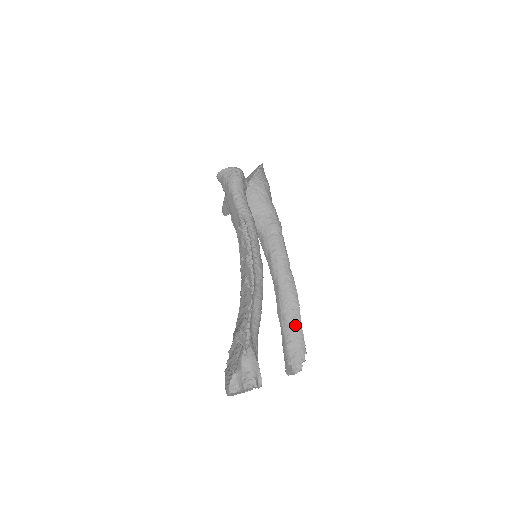
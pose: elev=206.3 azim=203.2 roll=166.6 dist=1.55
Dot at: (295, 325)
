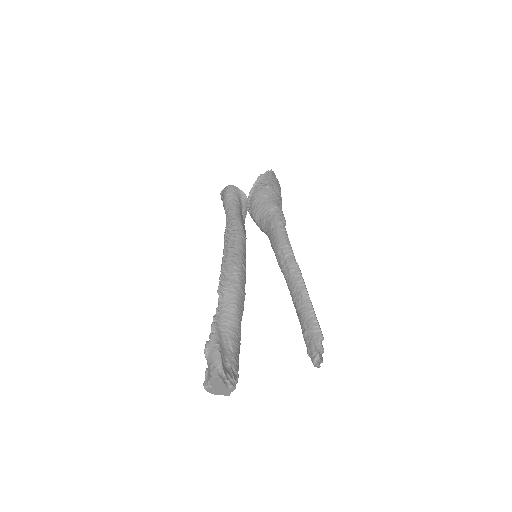
Dot at: (305, 311)
